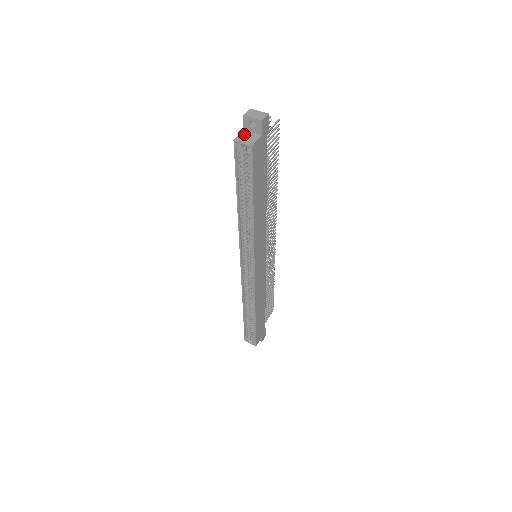
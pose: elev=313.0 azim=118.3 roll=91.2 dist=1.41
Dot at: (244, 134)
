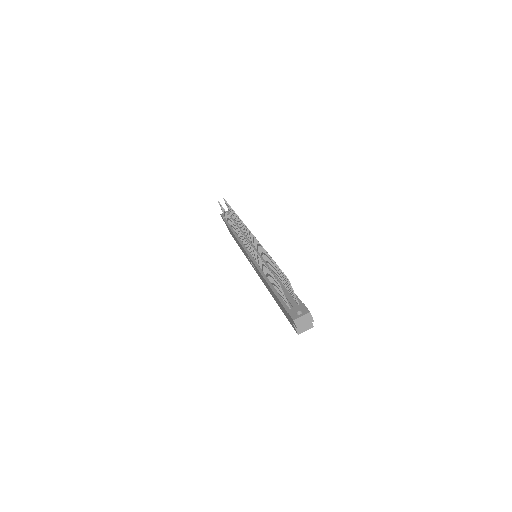
Dot at: occluded
